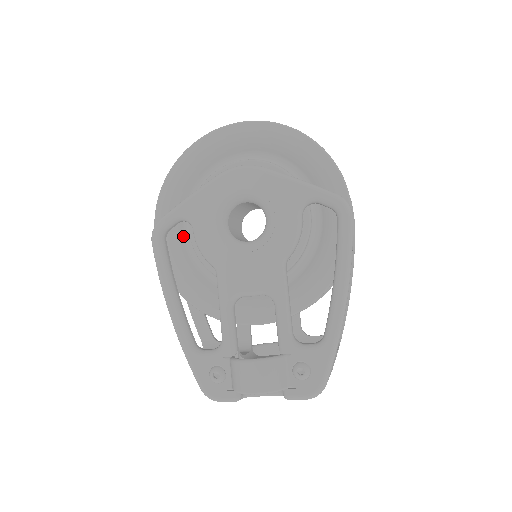
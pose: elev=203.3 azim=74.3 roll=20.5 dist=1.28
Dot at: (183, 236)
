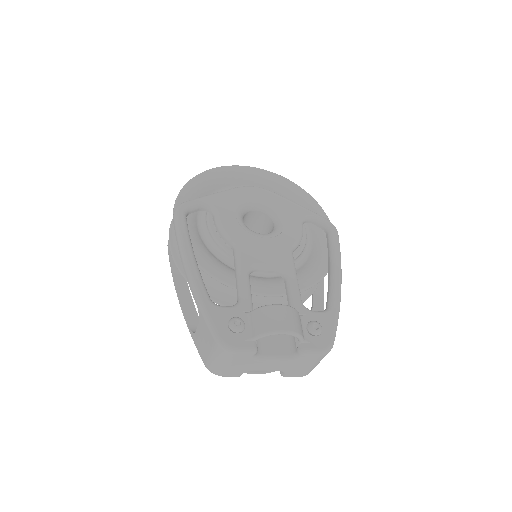
Dot at: (197, 224)
